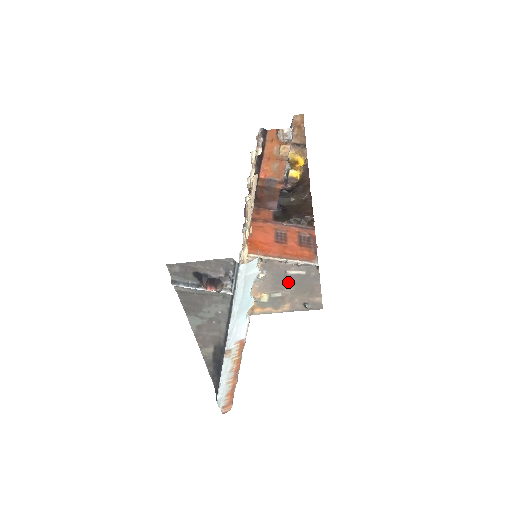
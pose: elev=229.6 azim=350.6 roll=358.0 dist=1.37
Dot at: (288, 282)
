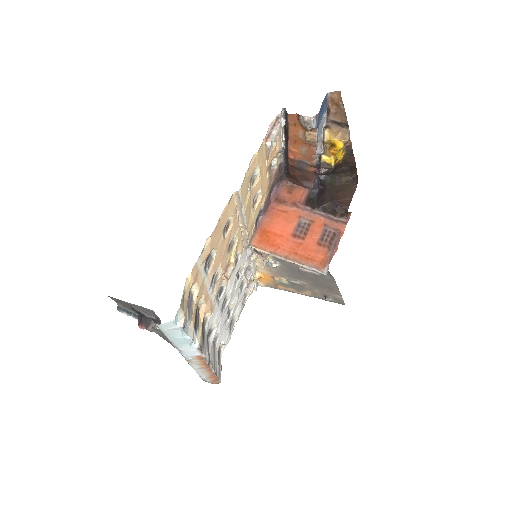
Dot at: (304, 276)
